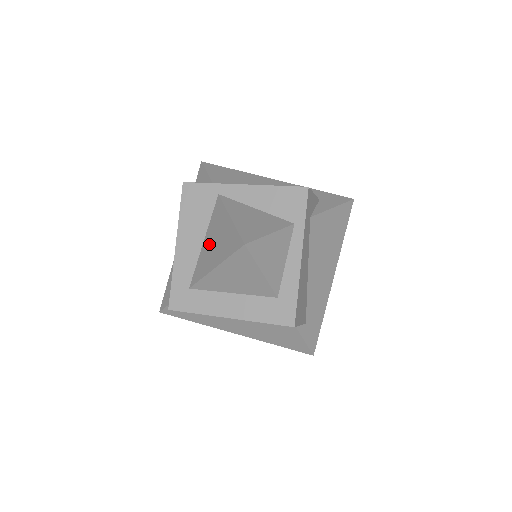
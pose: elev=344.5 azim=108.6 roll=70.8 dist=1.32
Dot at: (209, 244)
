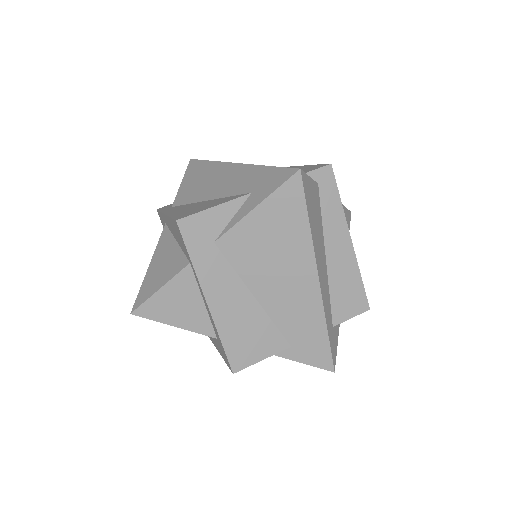
Dot at: occluded
